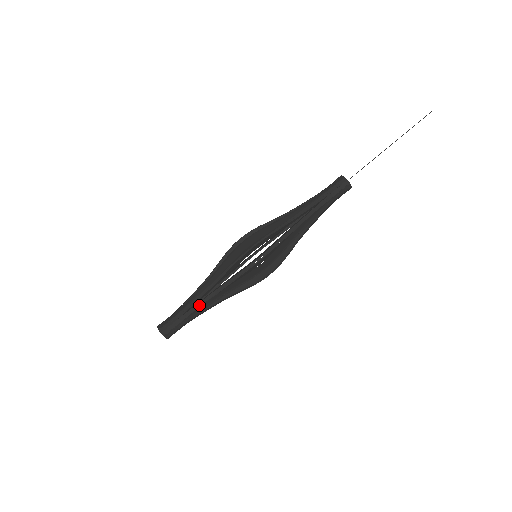
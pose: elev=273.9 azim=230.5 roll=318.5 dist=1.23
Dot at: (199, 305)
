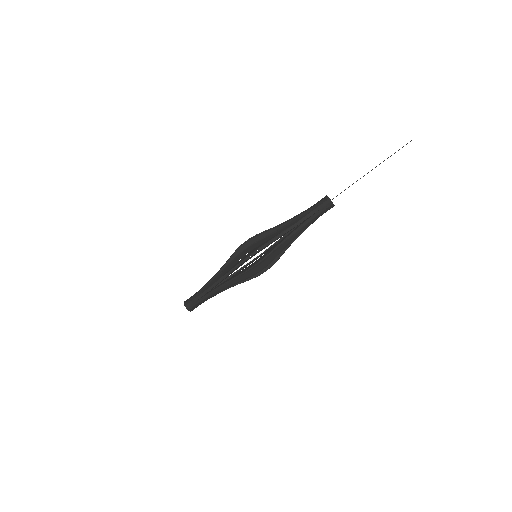
Dot at: (210, 288)
